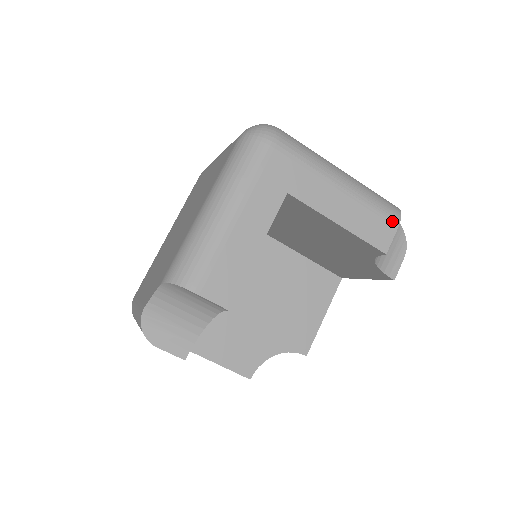
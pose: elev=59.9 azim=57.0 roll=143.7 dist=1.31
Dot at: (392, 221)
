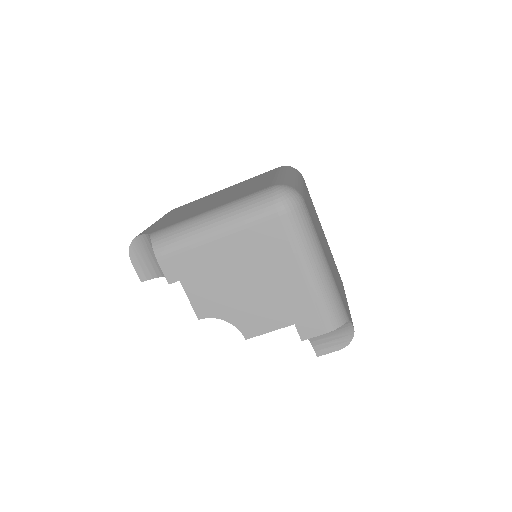
Dot at: (326, 326)
